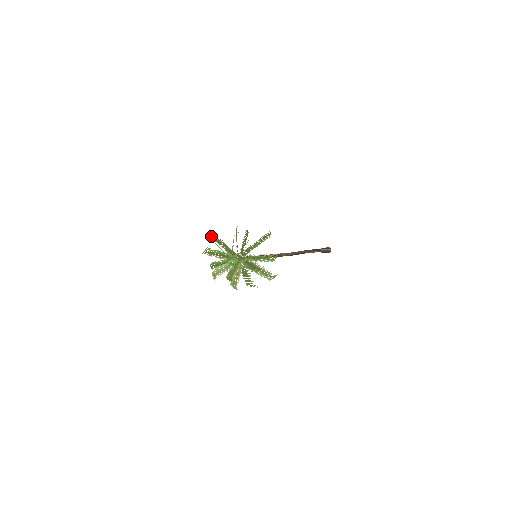
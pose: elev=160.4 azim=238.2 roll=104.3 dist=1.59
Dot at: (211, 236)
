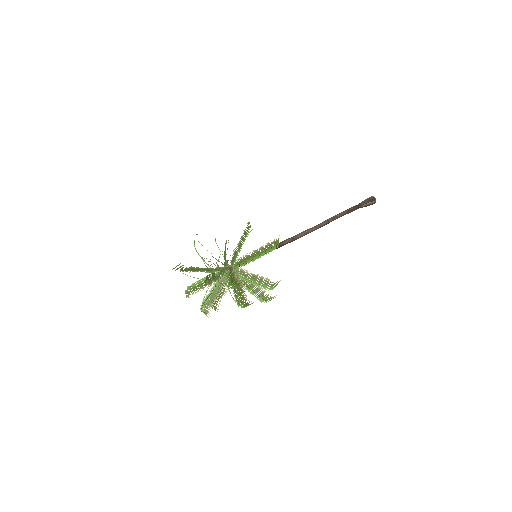
Dot at: occluded
